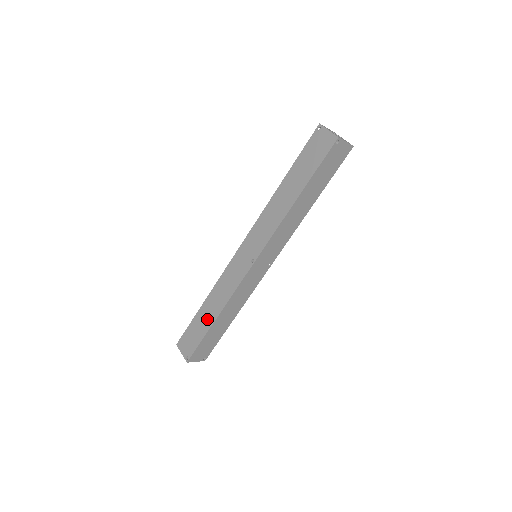
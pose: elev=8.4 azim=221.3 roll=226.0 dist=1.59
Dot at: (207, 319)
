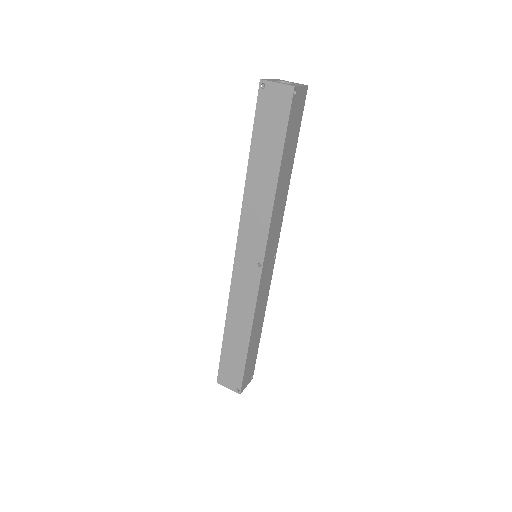
Dot at: (239, 345)
